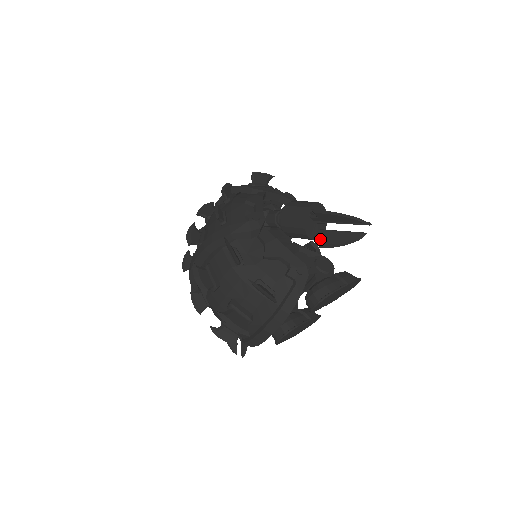
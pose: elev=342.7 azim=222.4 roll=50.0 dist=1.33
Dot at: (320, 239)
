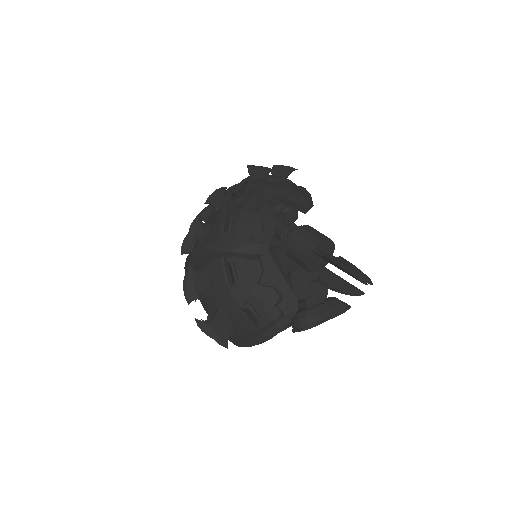
Dot at: (320, 275)
